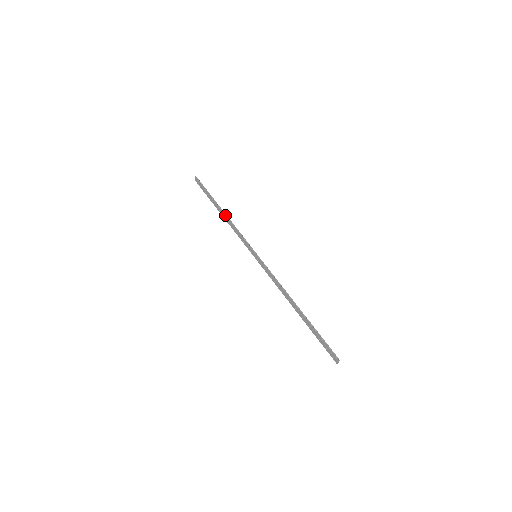
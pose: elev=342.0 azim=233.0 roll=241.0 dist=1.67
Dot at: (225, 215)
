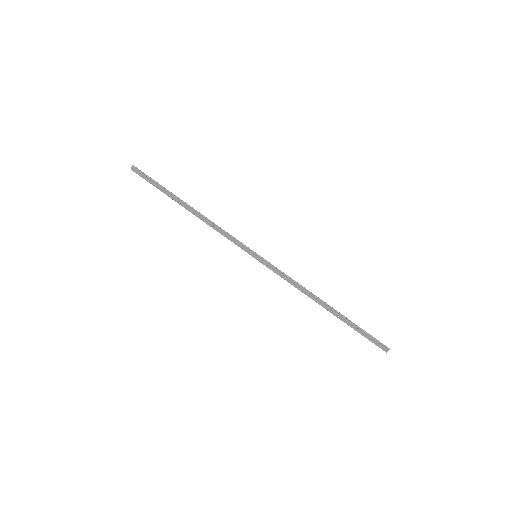
Dot at: (197, 212)
